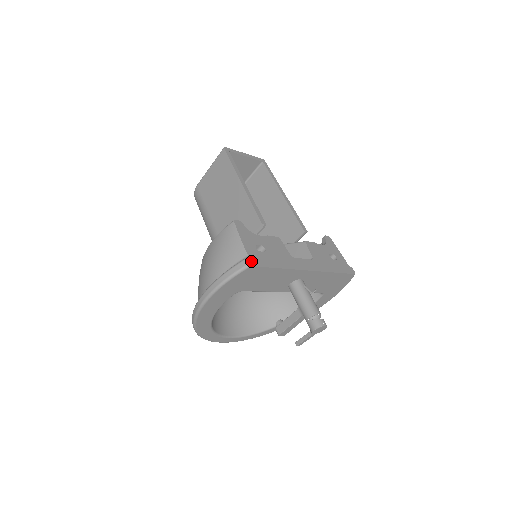
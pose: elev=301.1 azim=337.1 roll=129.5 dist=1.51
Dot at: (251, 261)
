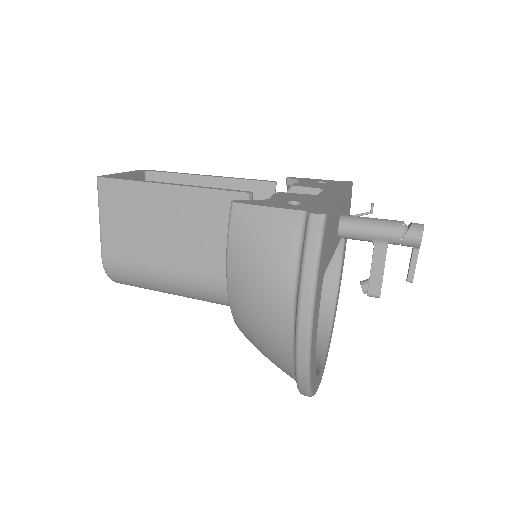
Dot at: (317, 212)
